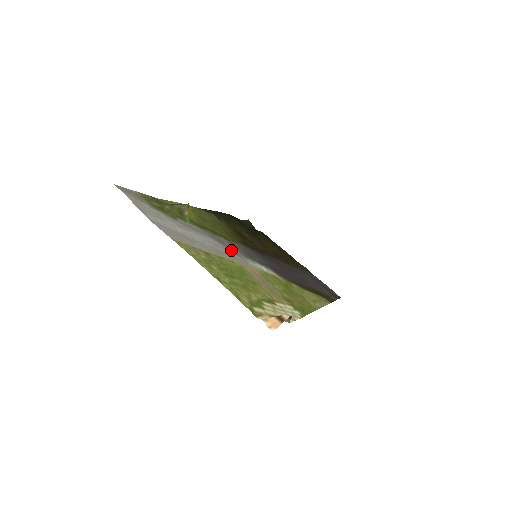
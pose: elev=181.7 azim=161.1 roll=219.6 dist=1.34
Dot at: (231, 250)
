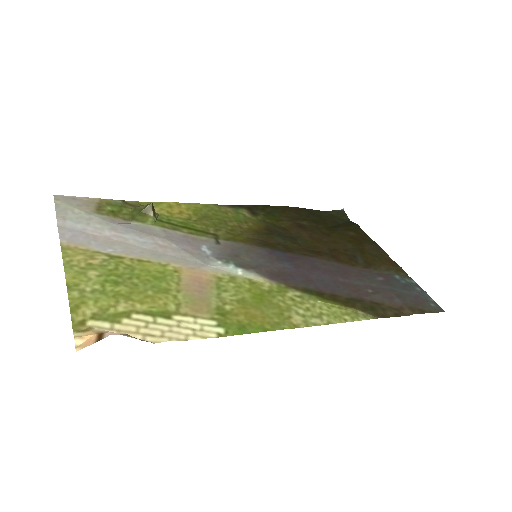
Dot at: (193, 251)
